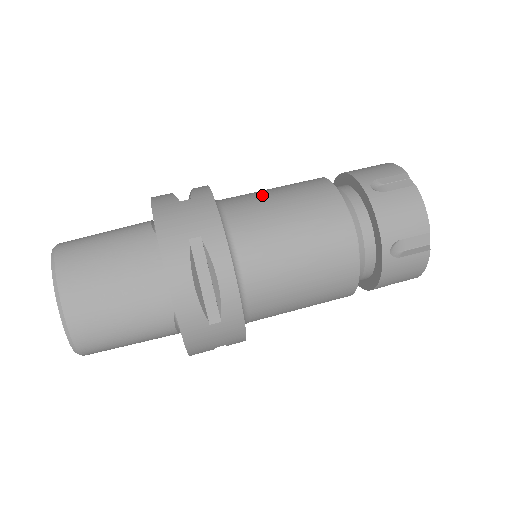
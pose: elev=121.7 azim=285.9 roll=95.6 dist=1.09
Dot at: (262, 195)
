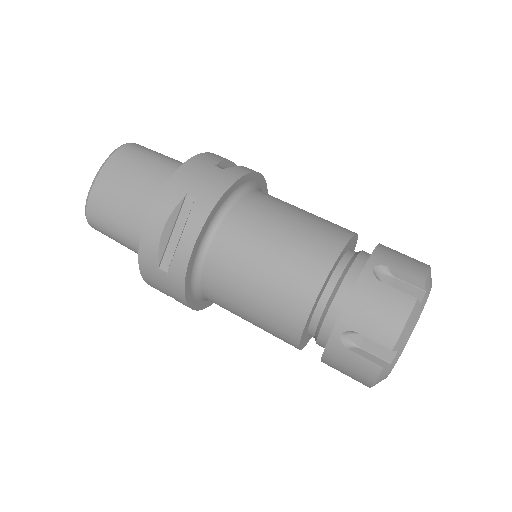
Dot at: (285, 208)
